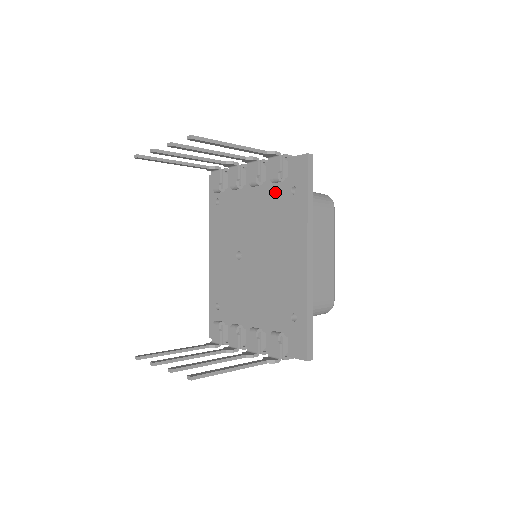
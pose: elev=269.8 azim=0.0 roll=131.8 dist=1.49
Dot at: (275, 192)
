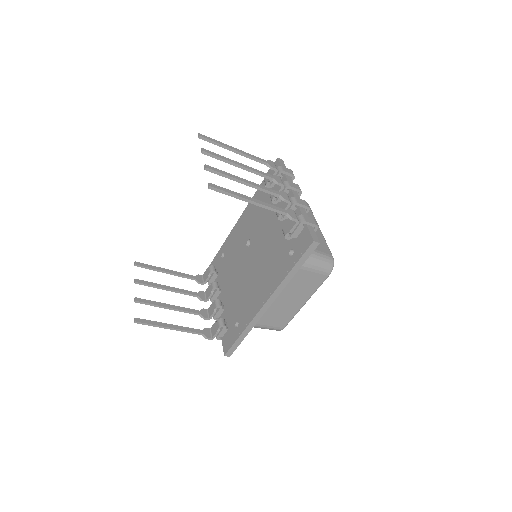
Dot at: occluded
